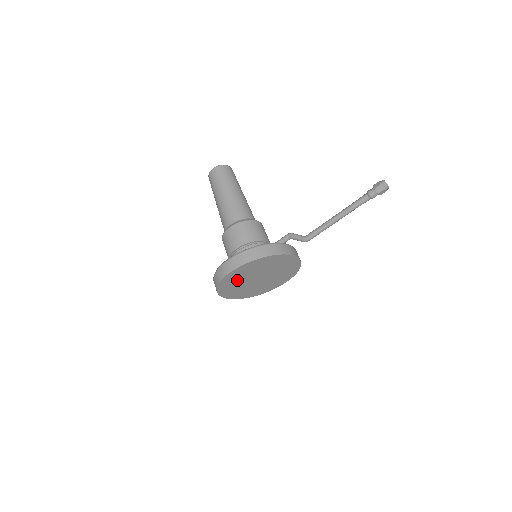
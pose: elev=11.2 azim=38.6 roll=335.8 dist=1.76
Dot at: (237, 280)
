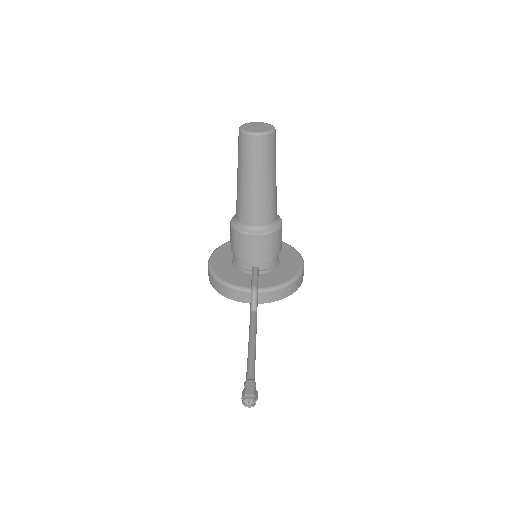
Dot at: occluded
